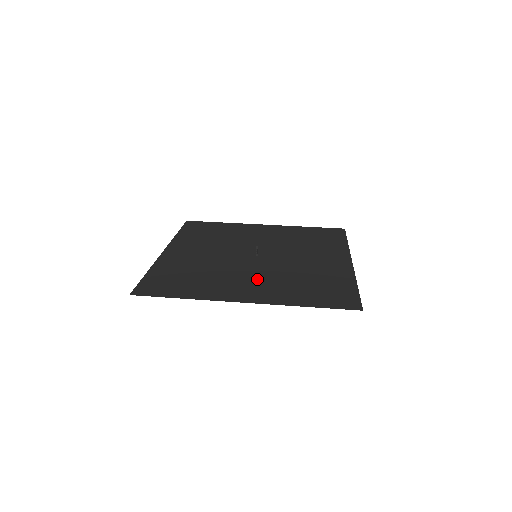
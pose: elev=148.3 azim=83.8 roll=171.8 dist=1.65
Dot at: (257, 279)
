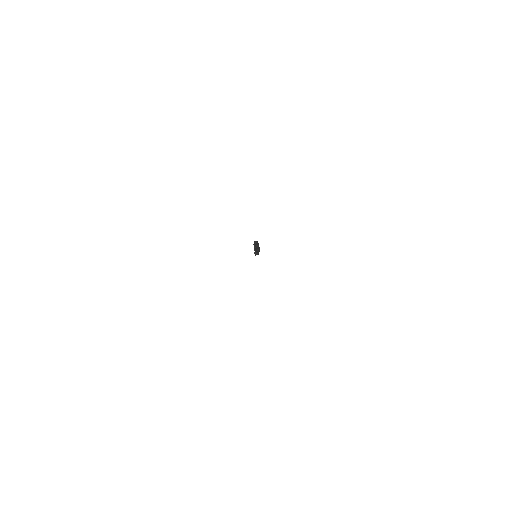
Dot at: occluded
